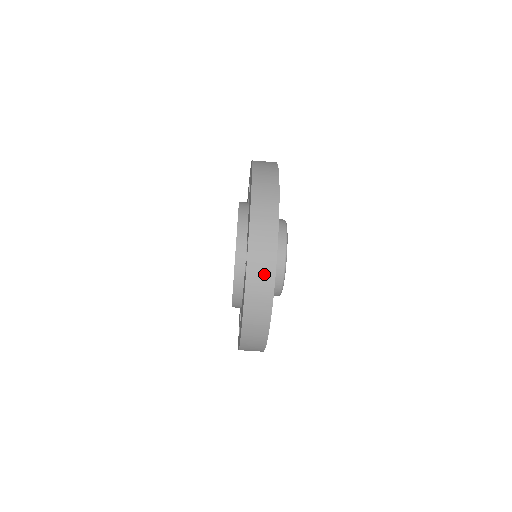
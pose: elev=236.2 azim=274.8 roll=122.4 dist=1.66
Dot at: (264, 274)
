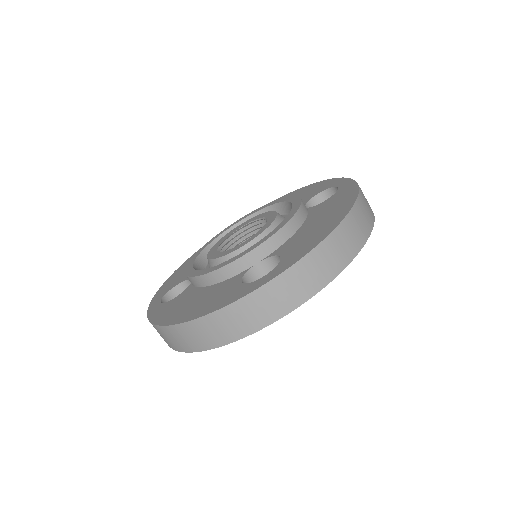
Dot at: (263, 312)
